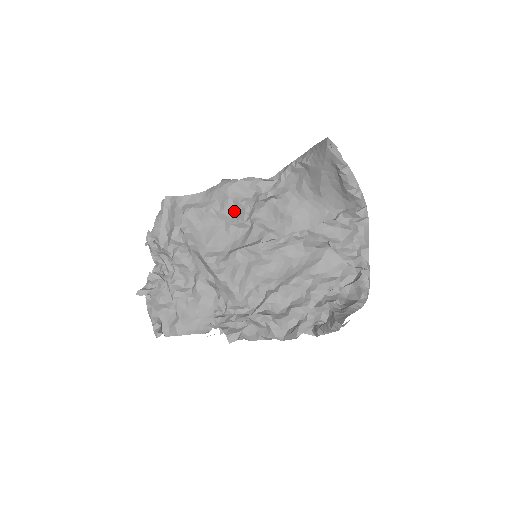
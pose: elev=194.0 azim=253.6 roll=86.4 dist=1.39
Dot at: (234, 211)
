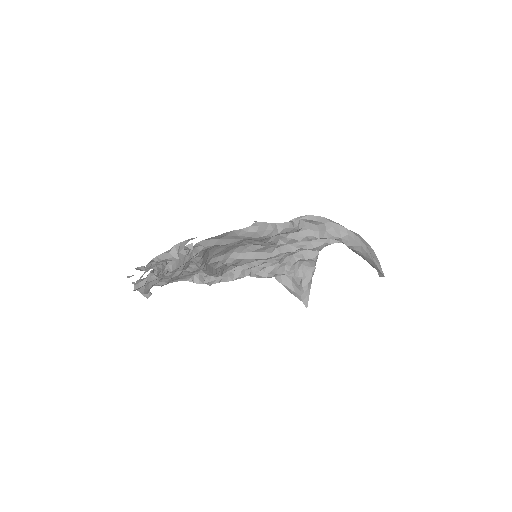
Dot at: occluded
